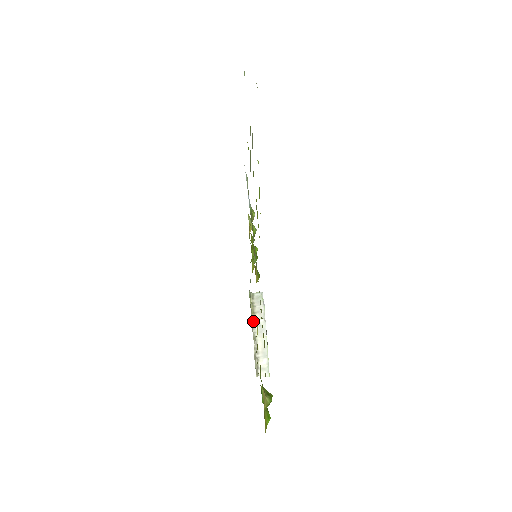
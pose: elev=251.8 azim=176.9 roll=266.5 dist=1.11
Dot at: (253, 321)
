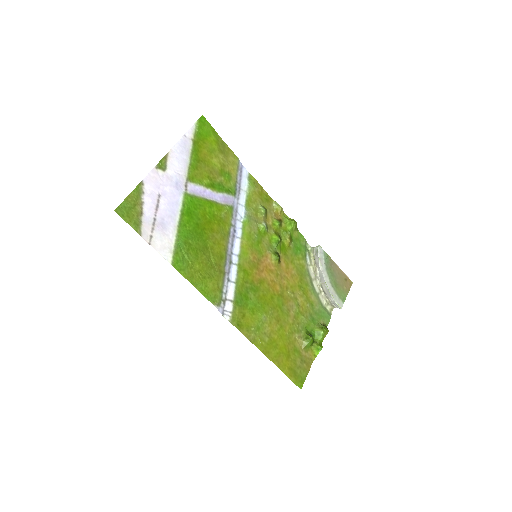
Dot at: (315, 272)
